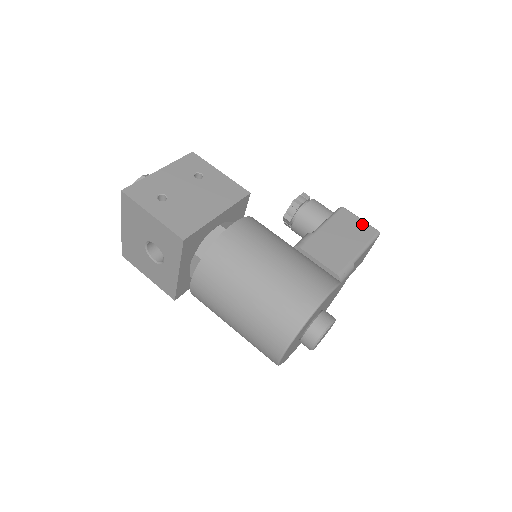
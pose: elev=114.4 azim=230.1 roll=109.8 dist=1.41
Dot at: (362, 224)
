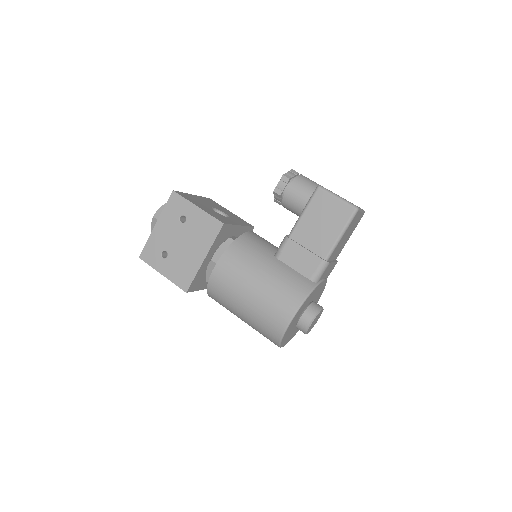
Dot at: (338, 205)
